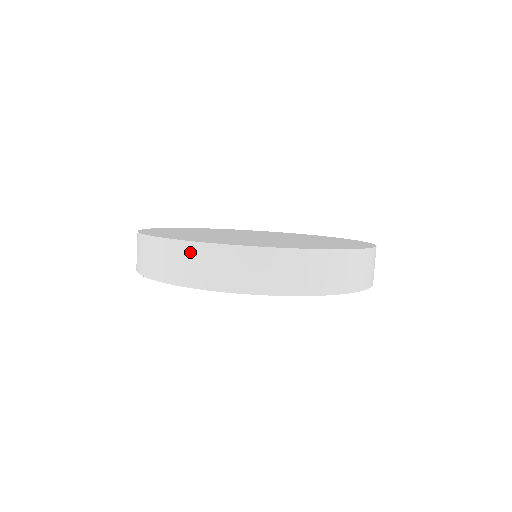
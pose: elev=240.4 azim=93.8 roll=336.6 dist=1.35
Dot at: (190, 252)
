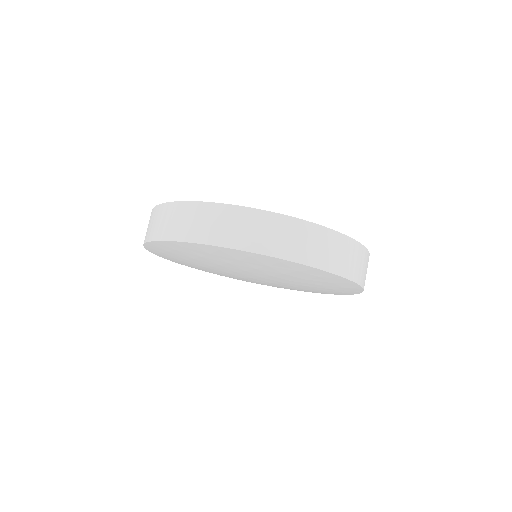
Dot at: (254, 218)
